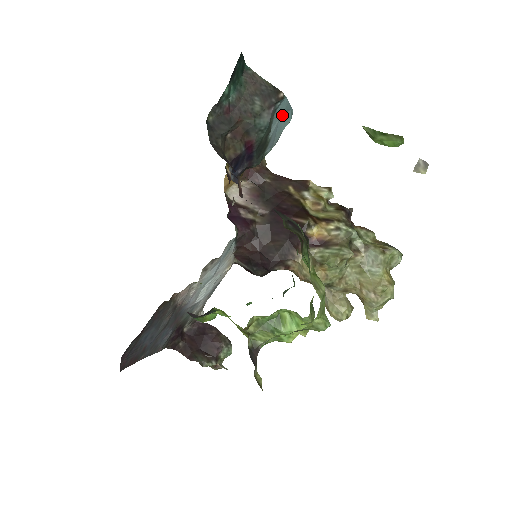
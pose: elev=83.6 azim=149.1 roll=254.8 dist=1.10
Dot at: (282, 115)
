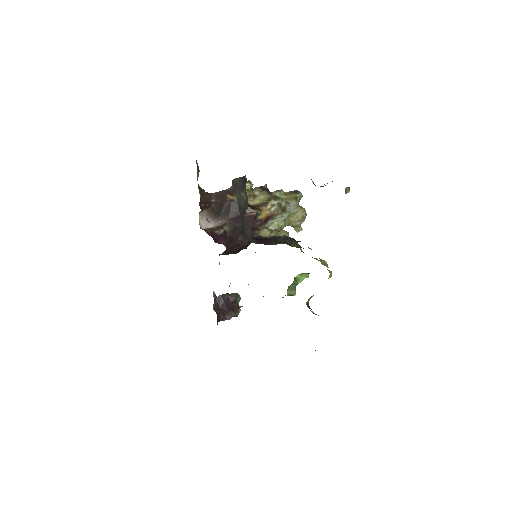
Dot at: occluded
